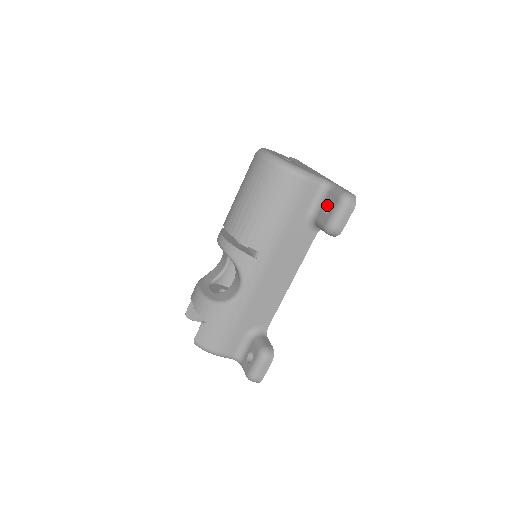
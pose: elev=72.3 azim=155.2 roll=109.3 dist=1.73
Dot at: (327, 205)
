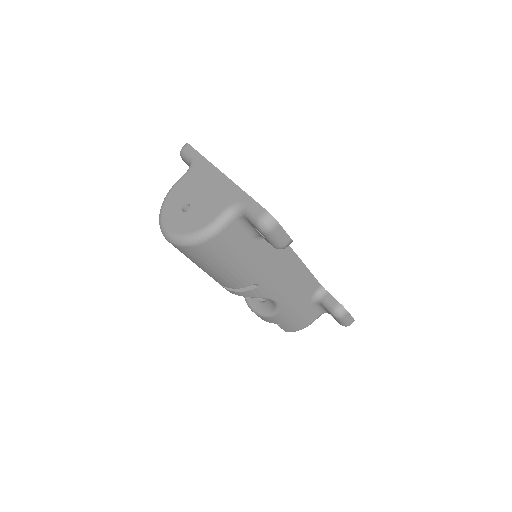
Dot at: occluded
